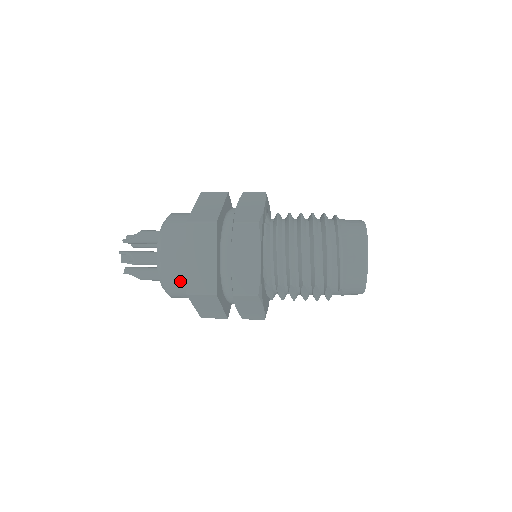
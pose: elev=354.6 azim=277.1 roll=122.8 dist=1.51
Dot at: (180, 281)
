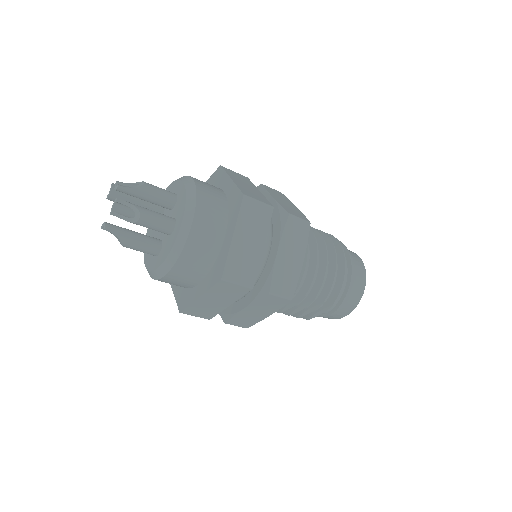
Dot at: (200, 261)
